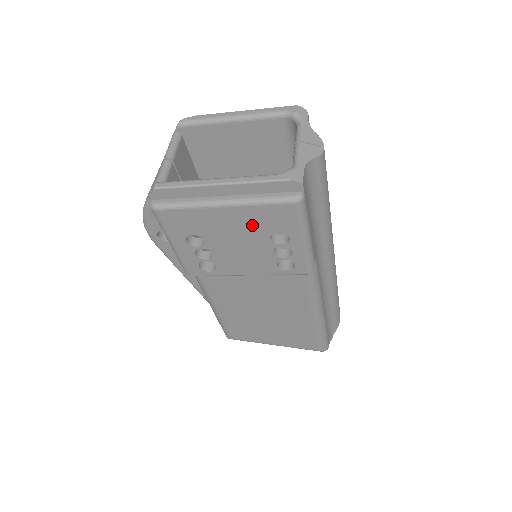
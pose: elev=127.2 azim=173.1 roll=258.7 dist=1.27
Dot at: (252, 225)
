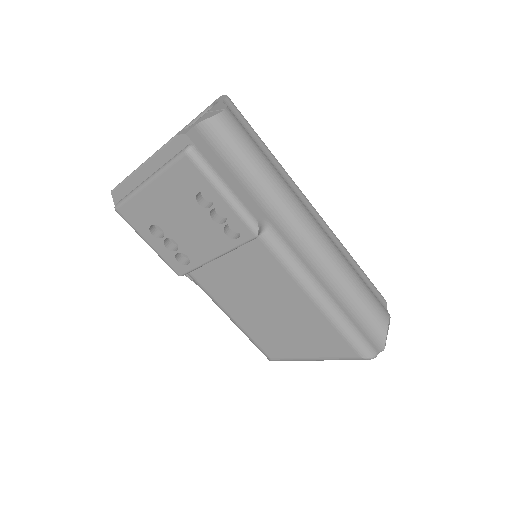
Dot at: (177, 195)
